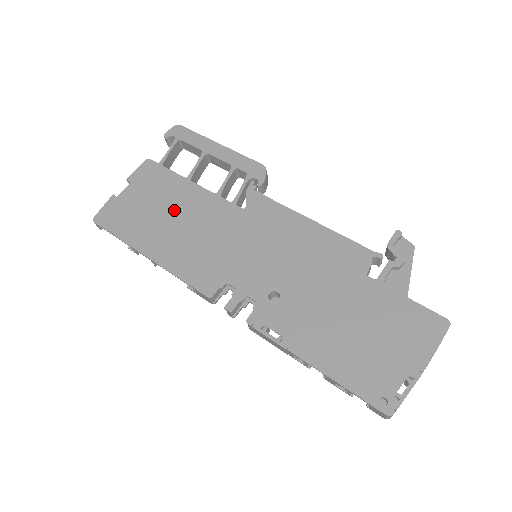
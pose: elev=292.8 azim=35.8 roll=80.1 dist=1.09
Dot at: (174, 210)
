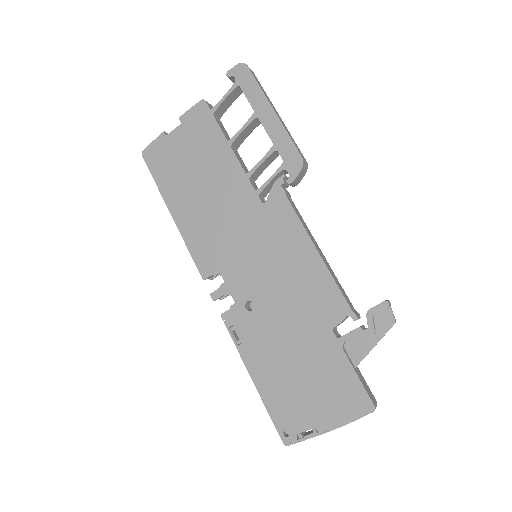
Dot at: (206, 175)
